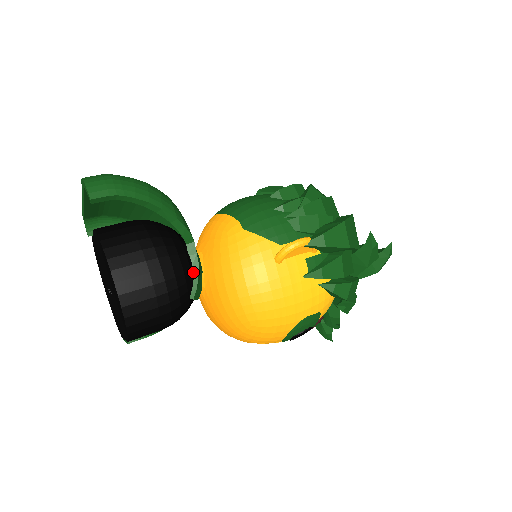
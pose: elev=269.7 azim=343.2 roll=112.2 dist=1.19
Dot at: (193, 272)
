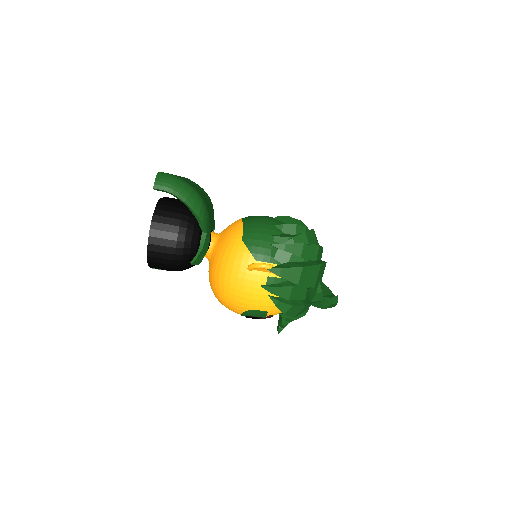
Dot at: (198, 249)
